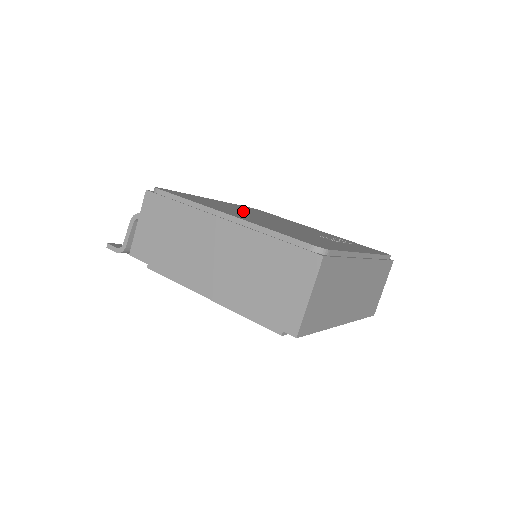
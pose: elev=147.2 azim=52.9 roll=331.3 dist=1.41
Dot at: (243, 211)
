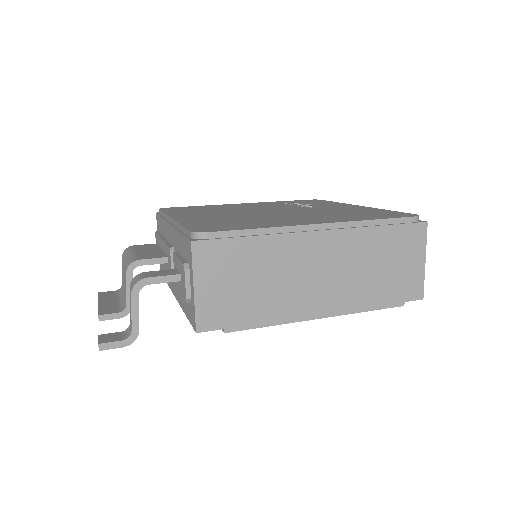
Dot at: (239, 215)
